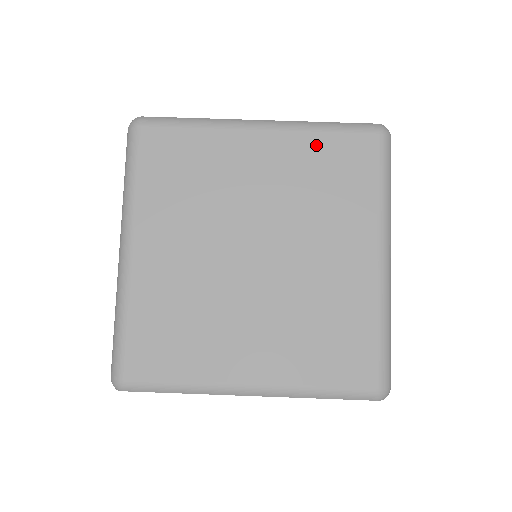
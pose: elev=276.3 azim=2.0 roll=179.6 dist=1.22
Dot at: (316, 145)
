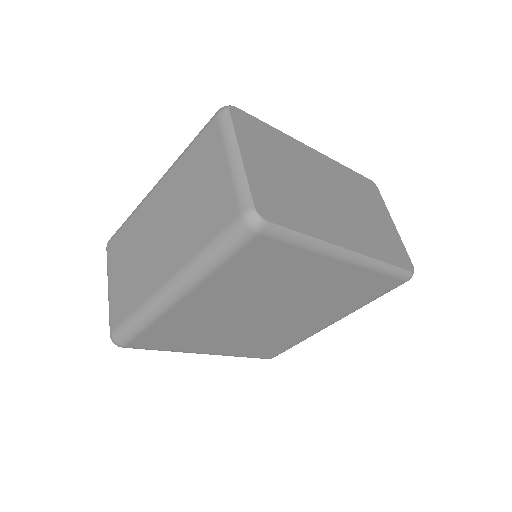
Dot at: (366, 278)
